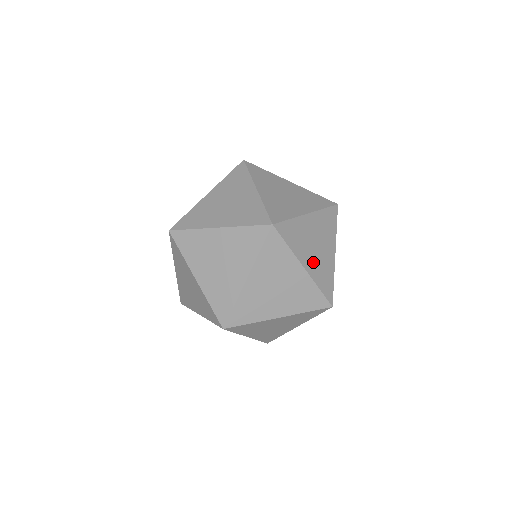
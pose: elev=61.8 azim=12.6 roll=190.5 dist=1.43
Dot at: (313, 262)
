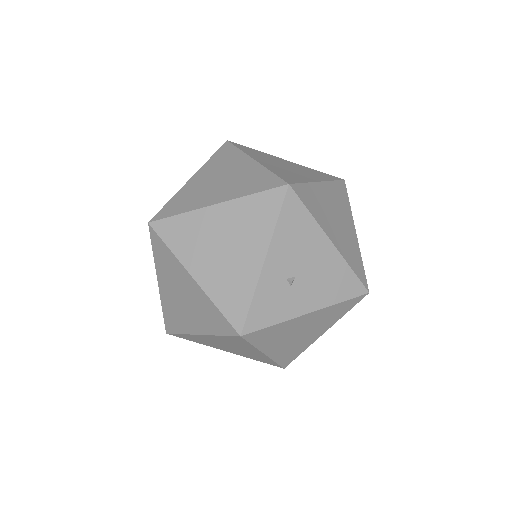
Dot at: occluded
